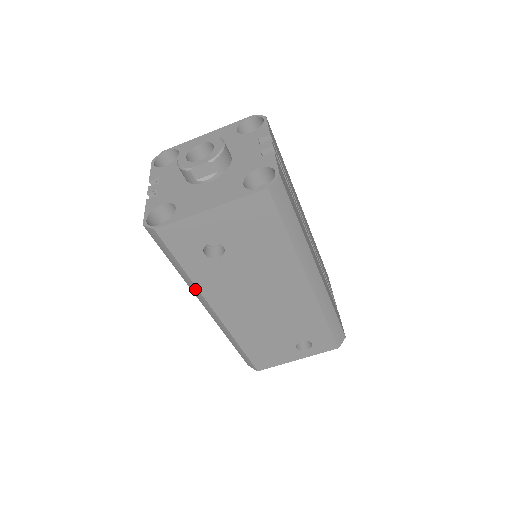
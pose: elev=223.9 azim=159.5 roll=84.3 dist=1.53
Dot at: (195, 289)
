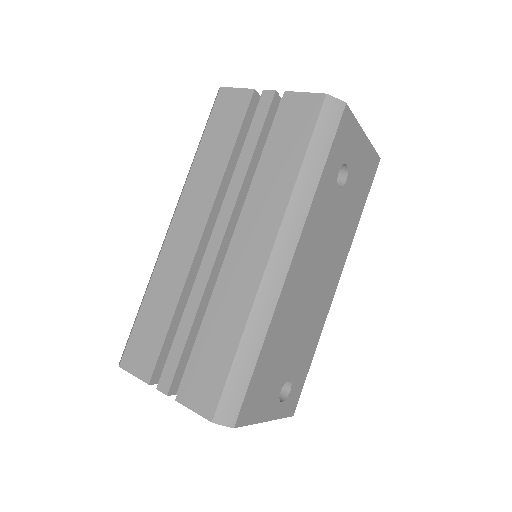
Dot at: (303, 209)
